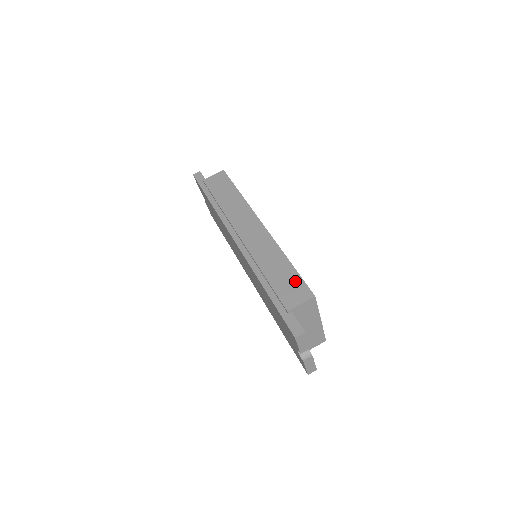
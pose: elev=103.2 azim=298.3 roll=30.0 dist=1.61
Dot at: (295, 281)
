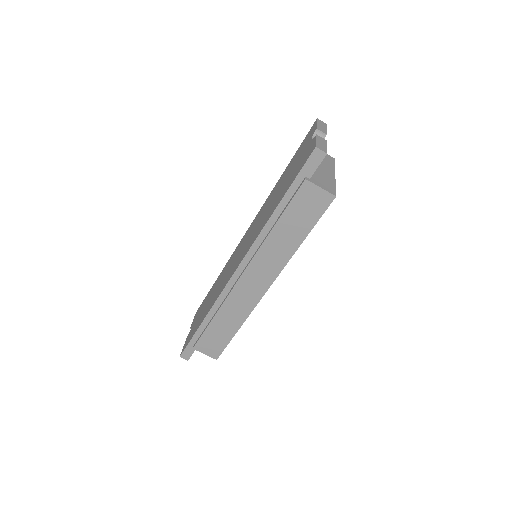
Dot at: (221, 343)
